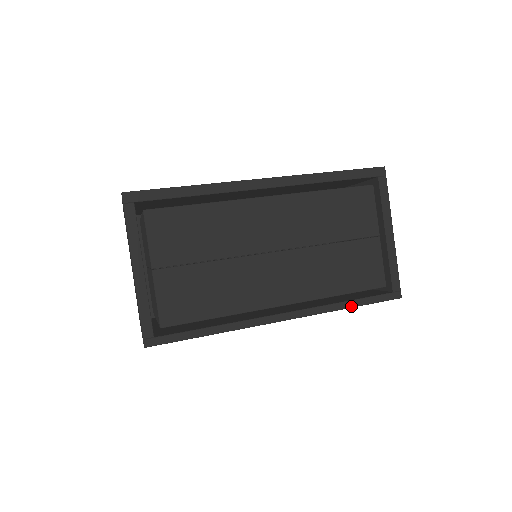
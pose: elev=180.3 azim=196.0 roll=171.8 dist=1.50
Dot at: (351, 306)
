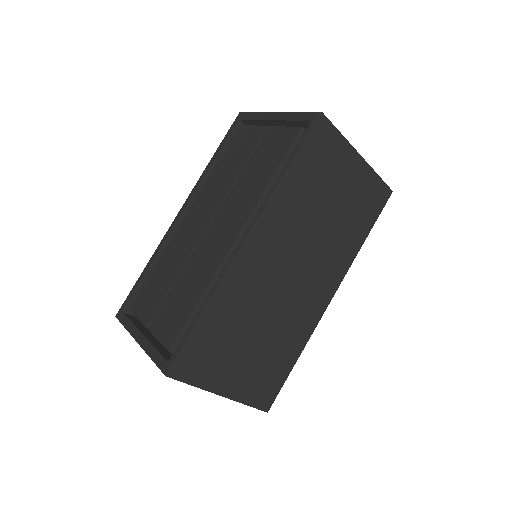
Dot at: (287, 168)
